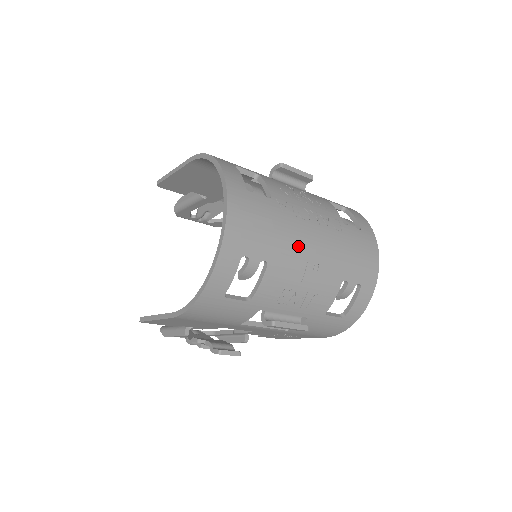
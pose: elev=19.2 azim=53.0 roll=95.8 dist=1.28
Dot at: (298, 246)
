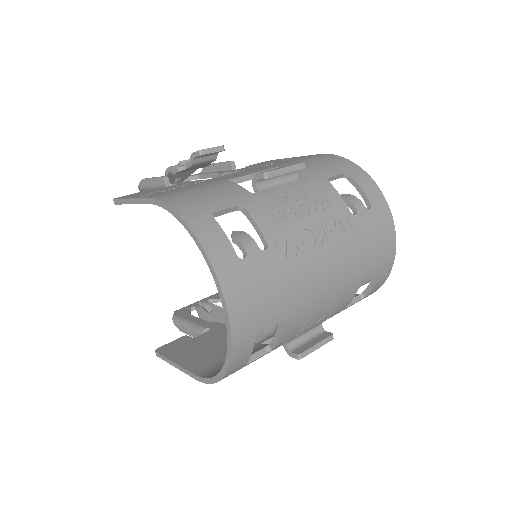
Dot at: (310, 284)
